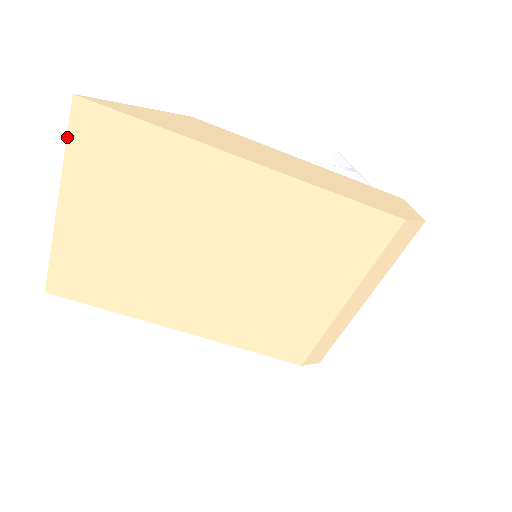
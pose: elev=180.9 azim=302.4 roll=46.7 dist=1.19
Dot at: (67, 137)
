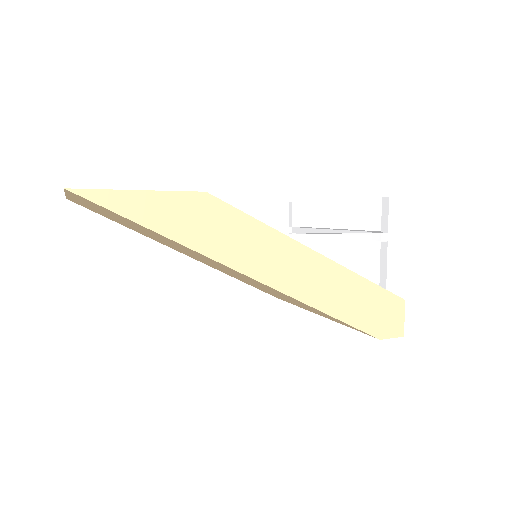
Dot at: (65, 191)
